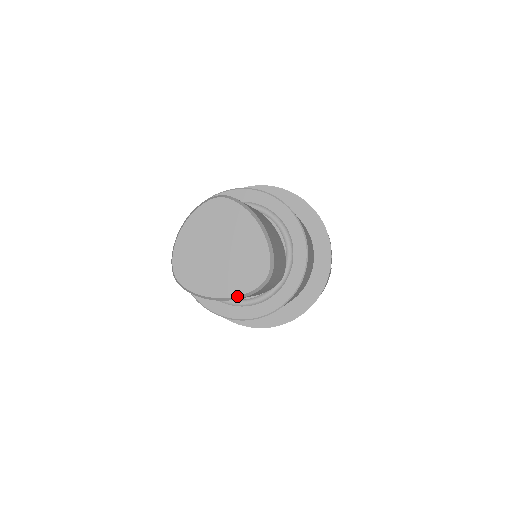
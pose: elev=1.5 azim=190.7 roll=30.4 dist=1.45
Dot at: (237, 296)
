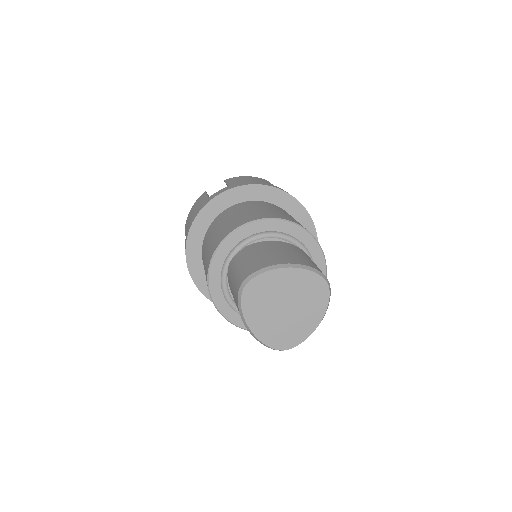
Dot at: occluded
